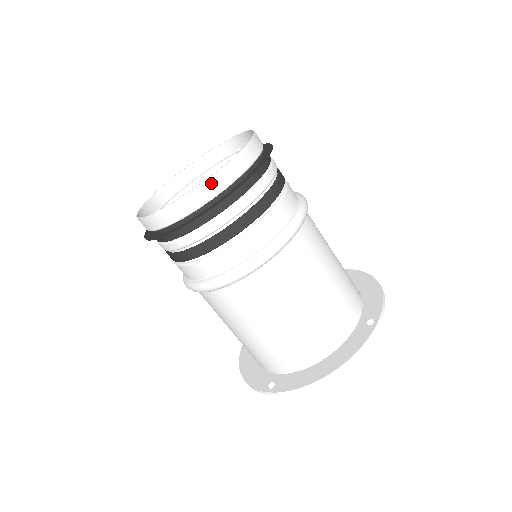
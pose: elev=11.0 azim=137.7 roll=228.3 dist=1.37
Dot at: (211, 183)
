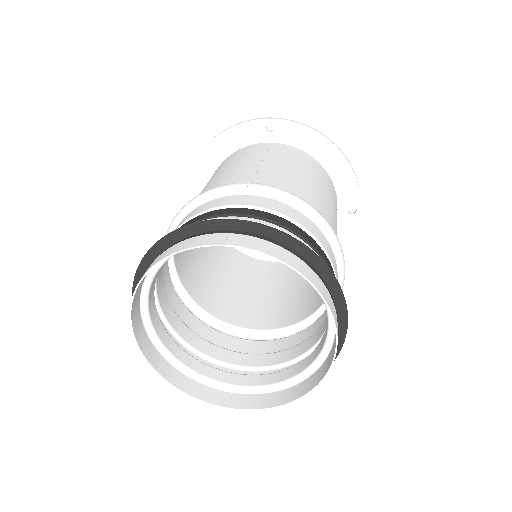
Dot at: (316, 382)
